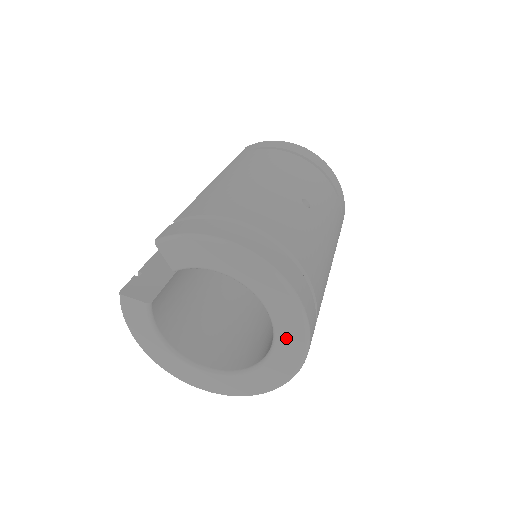
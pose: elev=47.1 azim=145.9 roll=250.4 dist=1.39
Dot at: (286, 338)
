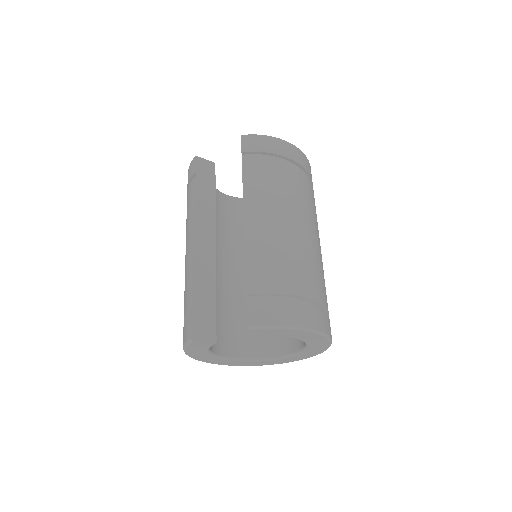
Dot at: (309, 353)
